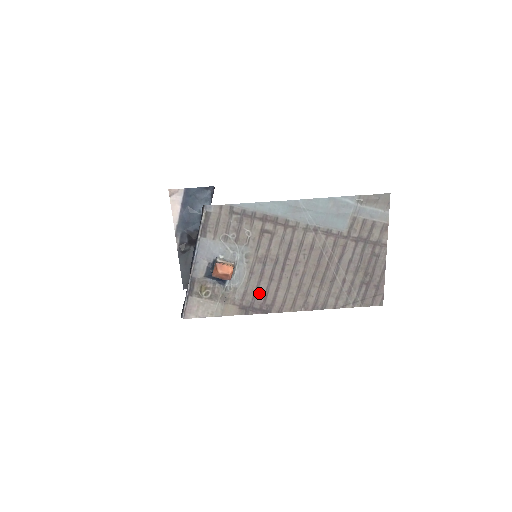
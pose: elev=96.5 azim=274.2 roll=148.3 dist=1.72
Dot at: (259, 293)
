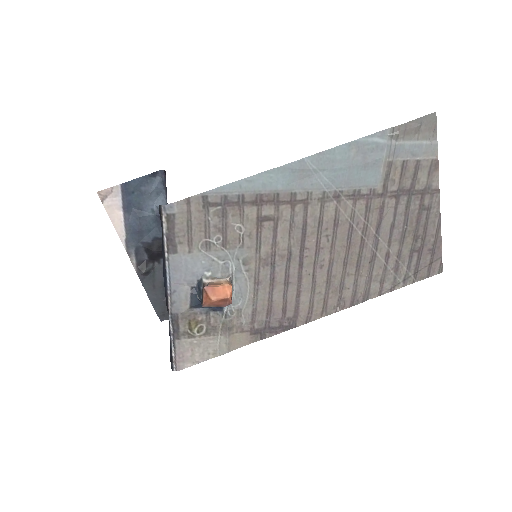
Dot at: (274, 306)
